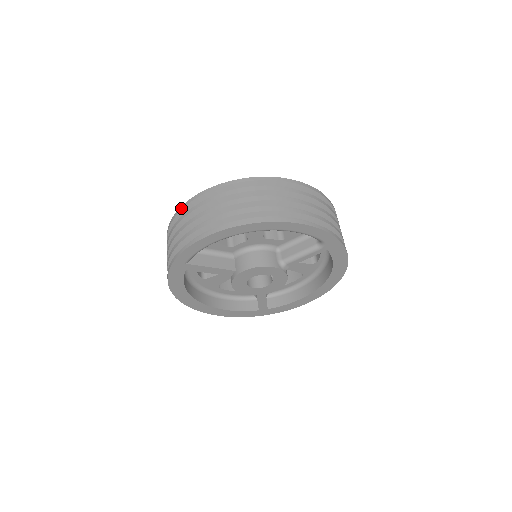
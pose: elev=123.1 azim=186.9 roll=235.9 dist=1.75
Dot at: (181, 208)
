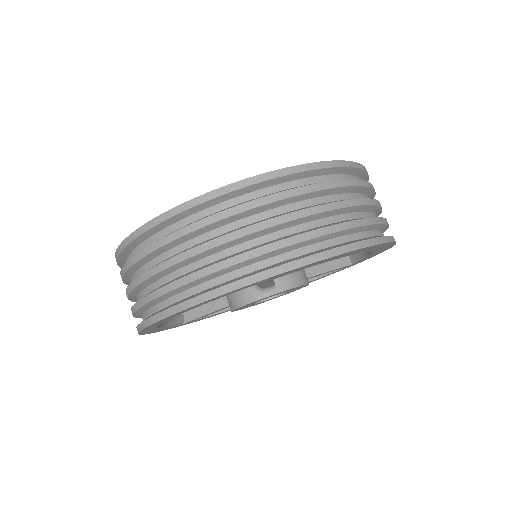
Dot at: occluded
